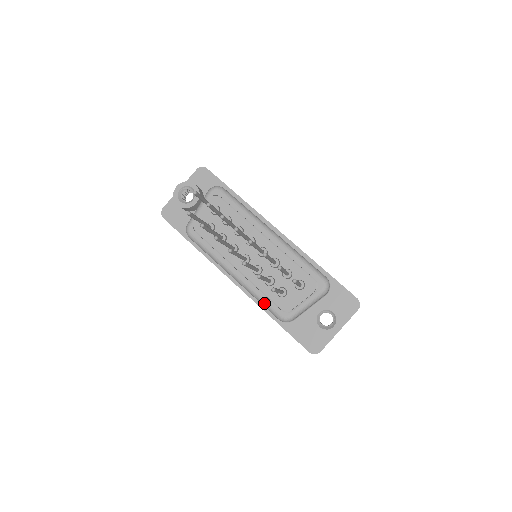
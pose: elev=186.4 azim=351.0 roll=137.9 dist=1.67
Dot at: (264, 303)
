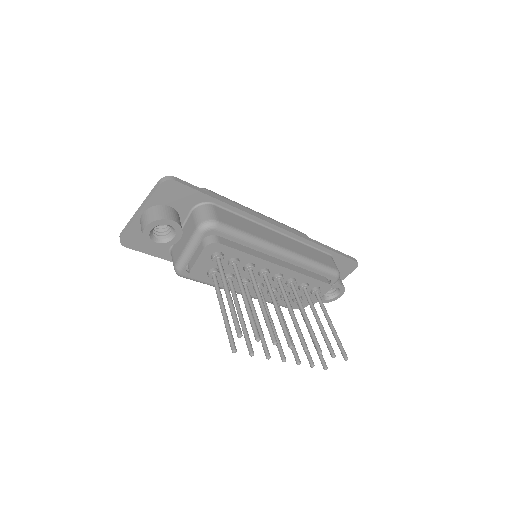
Dot at: occluded
